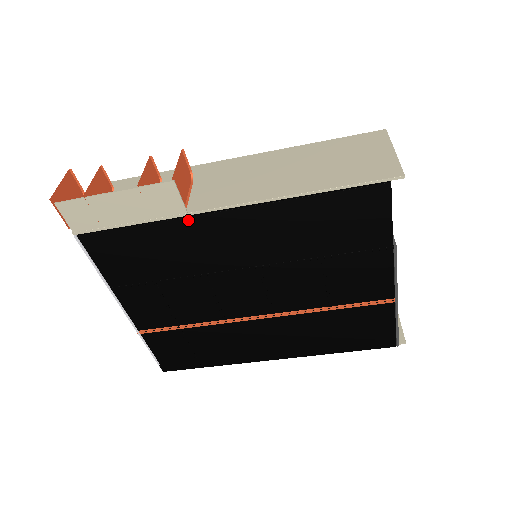
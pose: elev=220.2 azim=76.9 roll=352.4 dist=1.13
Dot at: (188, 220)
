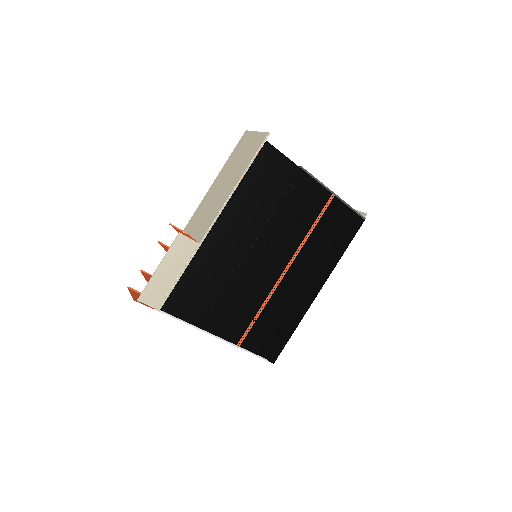
Dot at: (203, 247)
